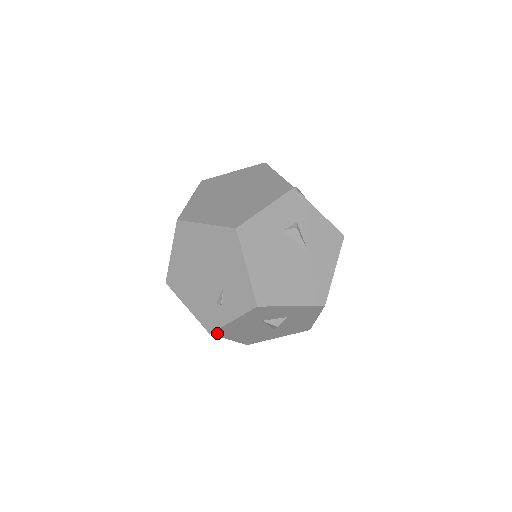
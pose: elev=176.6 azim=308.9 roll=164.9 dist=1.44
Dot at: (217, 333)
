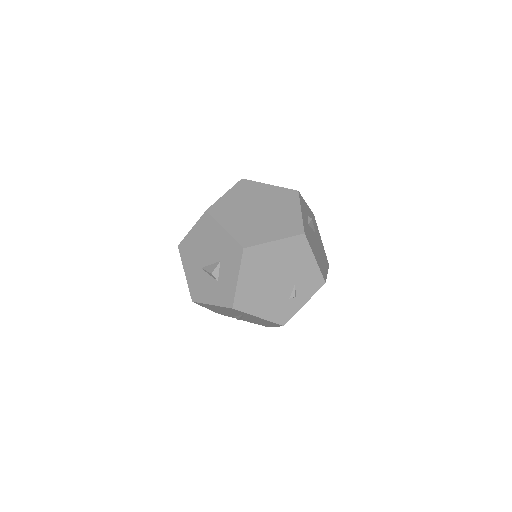
Dot at: occluded
